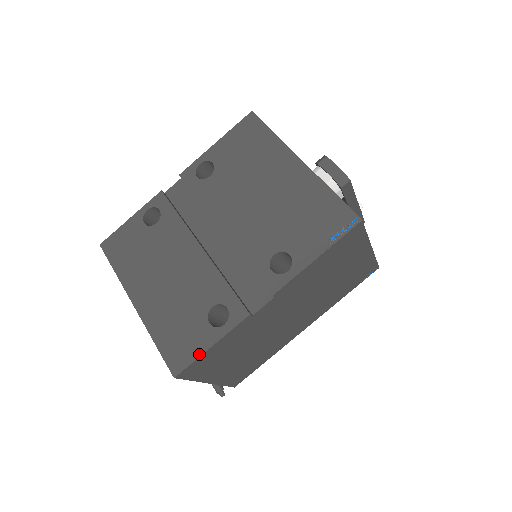
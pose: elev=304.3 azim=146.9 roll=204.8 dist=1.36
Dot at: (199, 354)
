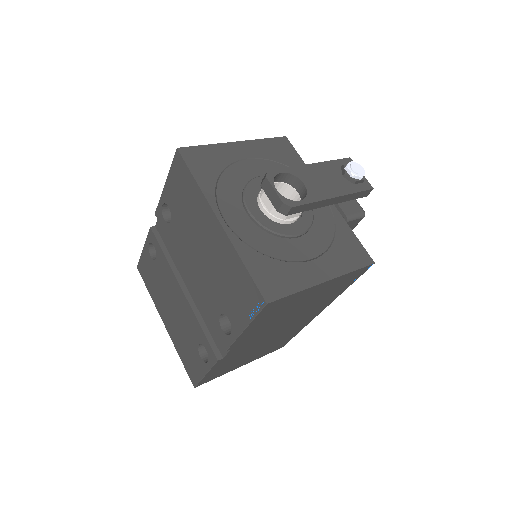
Dot at: (201, 378)
